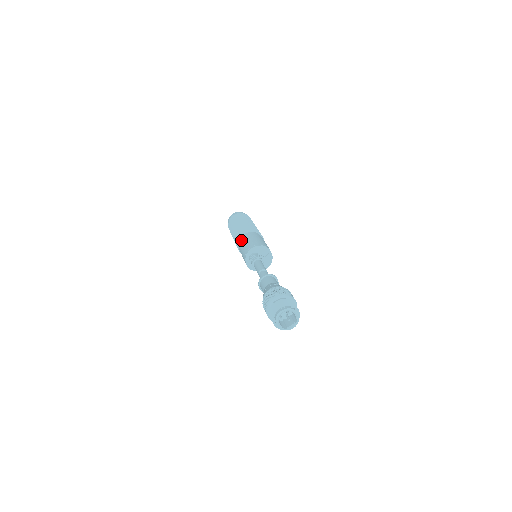
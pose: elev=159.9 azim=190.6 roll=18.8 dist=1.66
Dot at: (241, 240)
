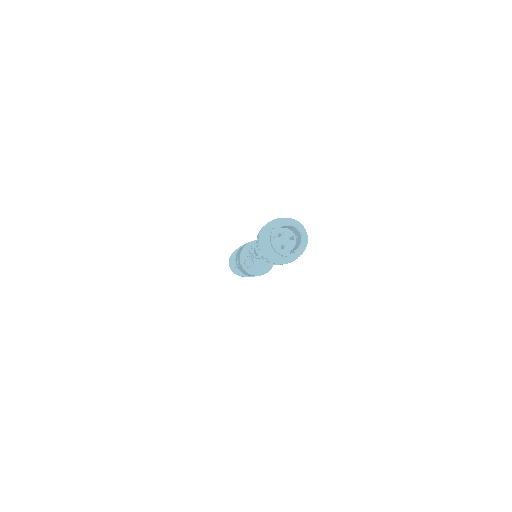
Dot at: occluded
